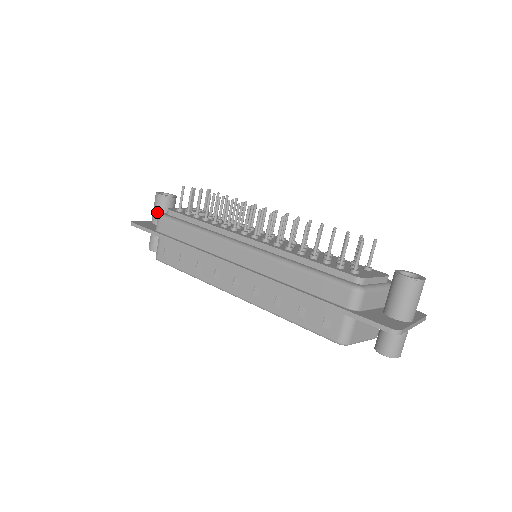
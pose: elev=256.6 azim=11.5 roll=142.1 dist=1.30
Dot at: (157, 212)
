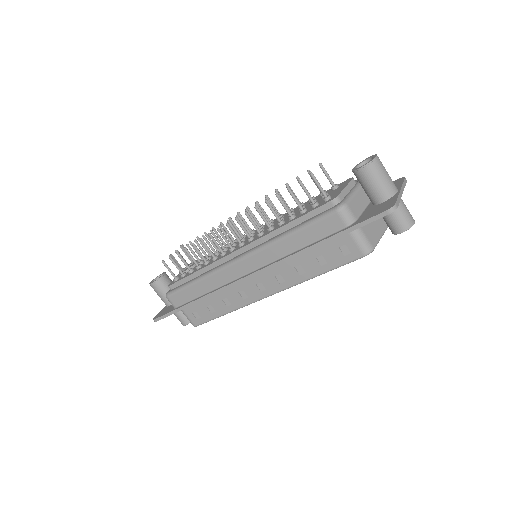
Dot at: (163, 296)
